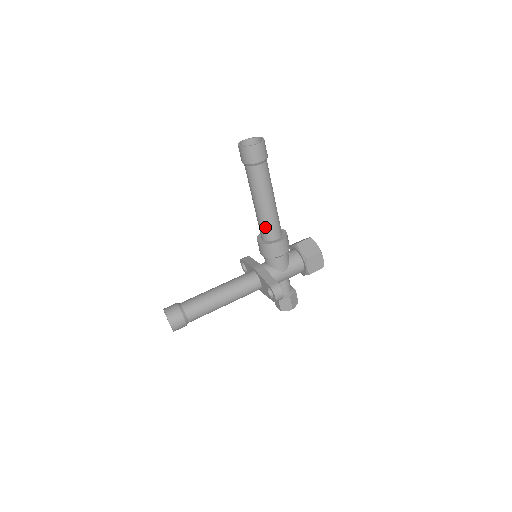
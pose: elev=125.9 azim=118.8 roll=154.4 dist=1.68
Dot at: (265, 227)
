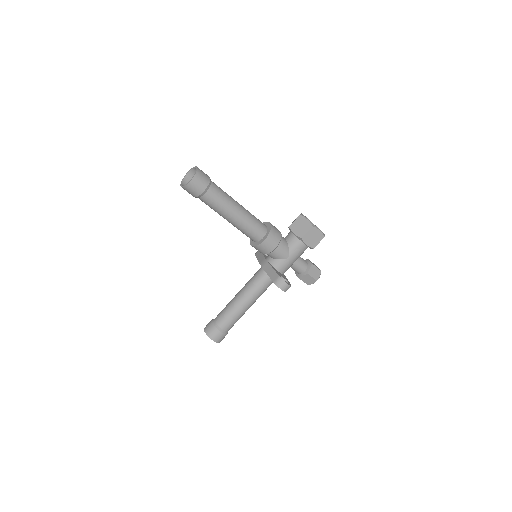
Dot at: (246, 233)
